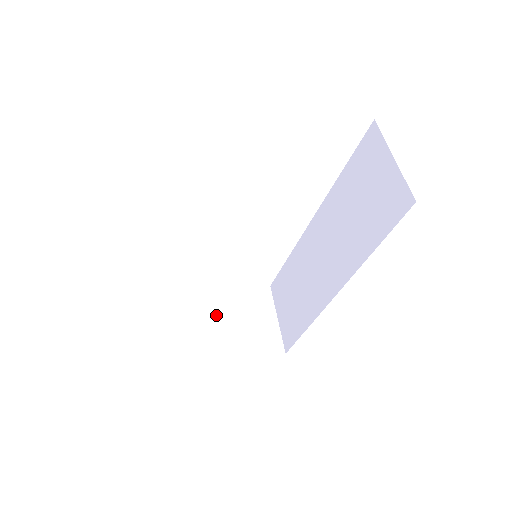
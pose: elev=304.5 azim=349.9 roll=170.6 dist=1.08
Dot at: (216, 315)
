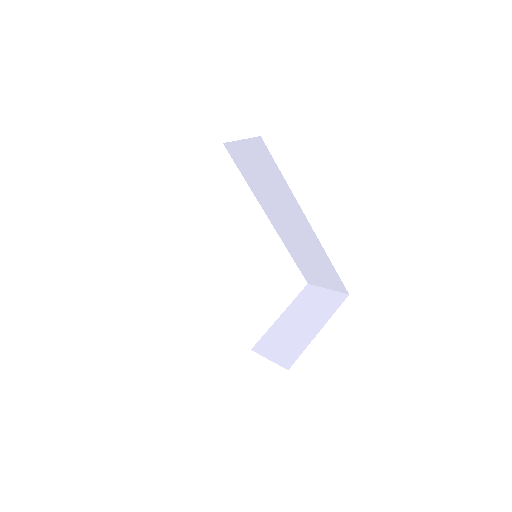
Dot at: (294, 324)
